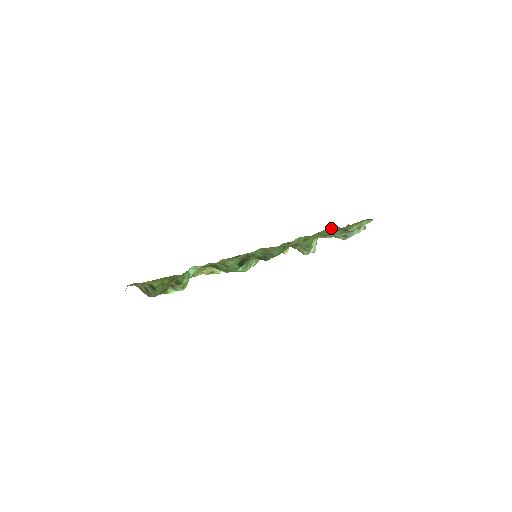
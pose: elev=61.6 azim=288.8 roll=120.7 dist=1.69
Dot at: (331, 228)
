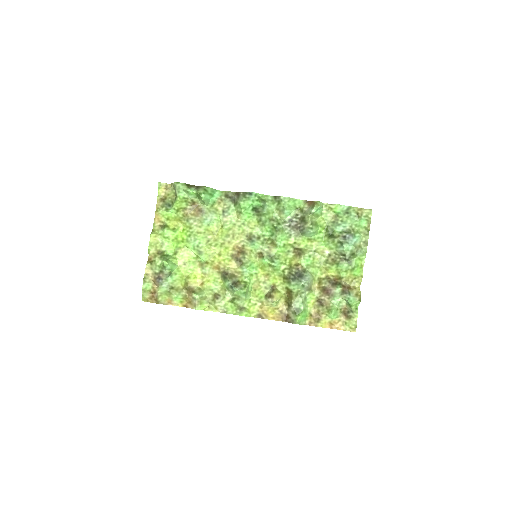
Dot at: (329, 273)
